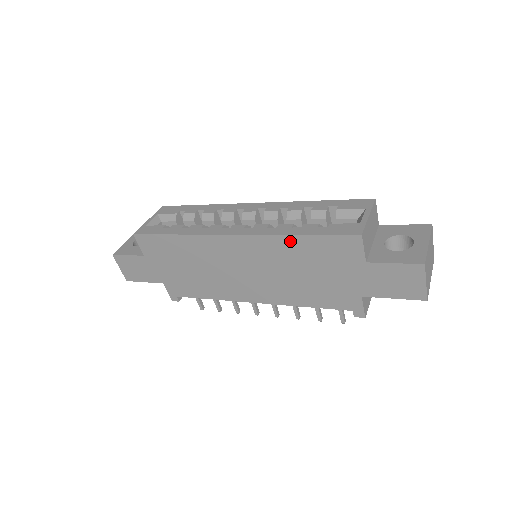
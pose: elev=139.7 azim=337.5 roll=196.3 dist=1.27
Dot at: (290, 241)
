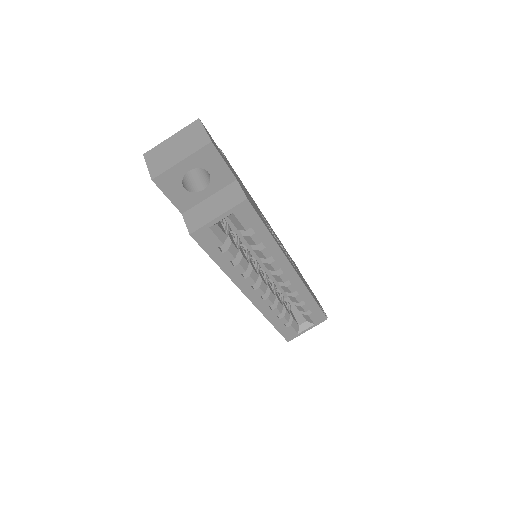
Dot at: occluded
